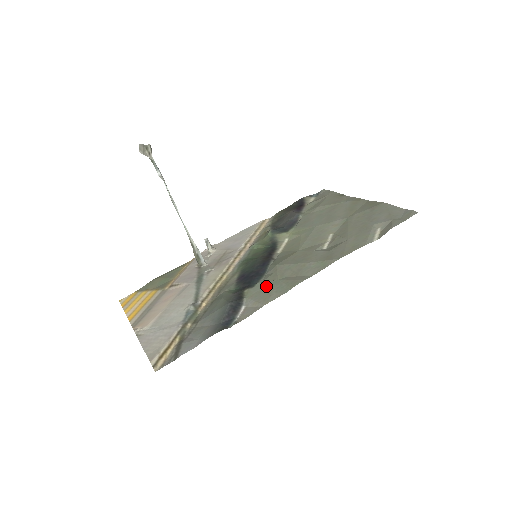
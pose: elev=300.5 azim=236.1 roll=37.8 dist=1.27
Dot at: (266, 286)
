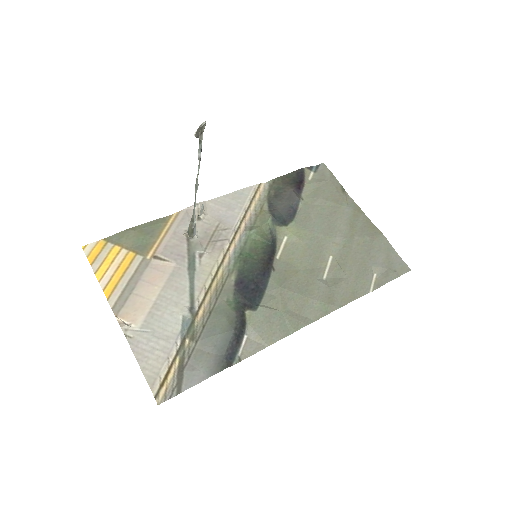
Dot at: (269, 316)
